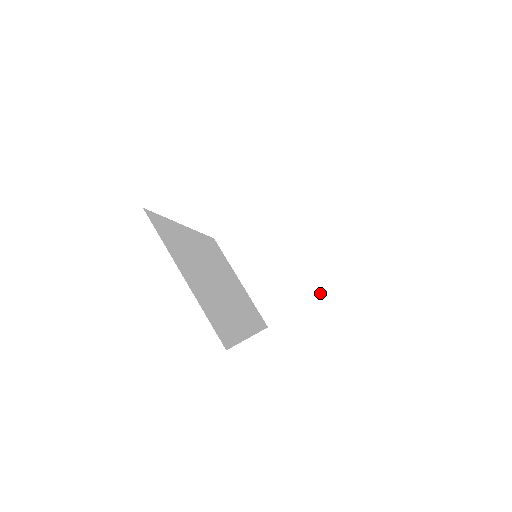
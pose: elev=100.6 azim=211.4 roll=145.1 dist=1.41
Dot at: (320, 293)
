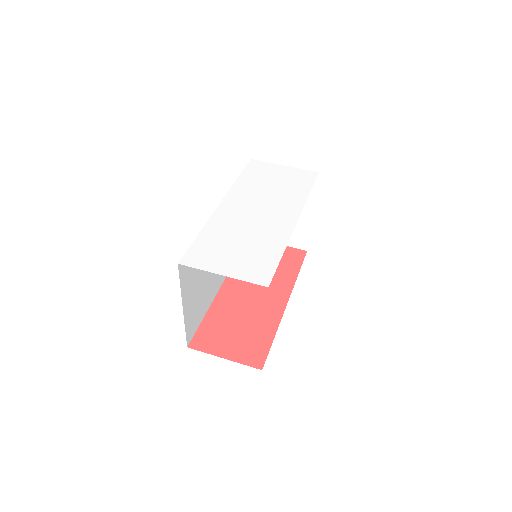
Dot at: (298, 248)
